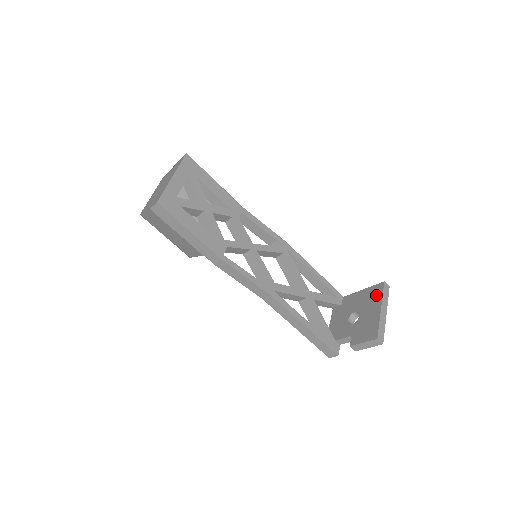
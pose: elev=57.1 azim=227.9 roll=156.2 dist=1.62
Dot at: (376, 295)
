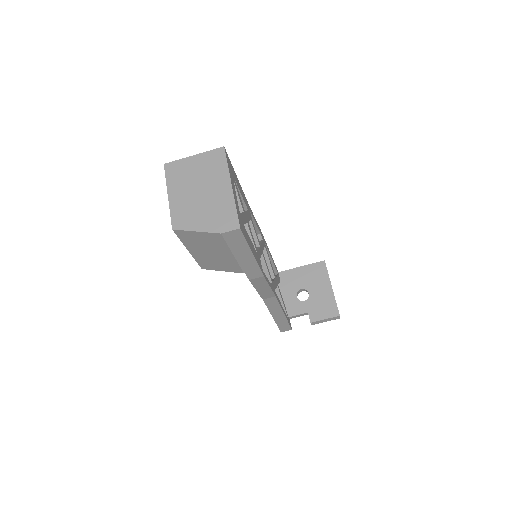
Dot at: (321, 274)
